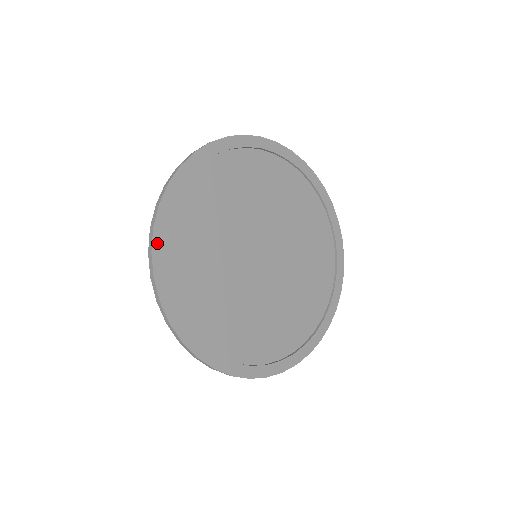
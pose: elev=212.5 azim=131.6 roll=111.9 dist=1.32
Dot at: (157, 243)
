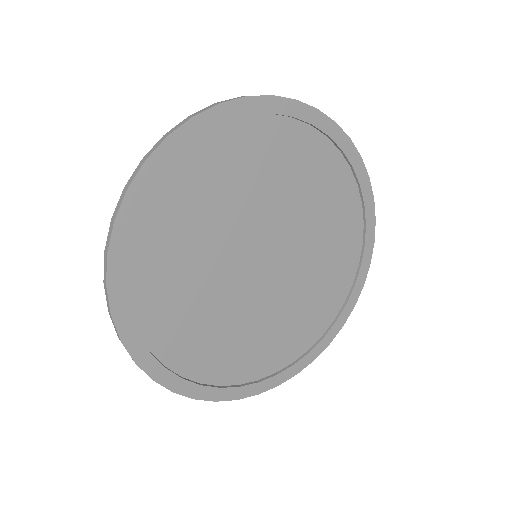
Dot at: (116, 301)
